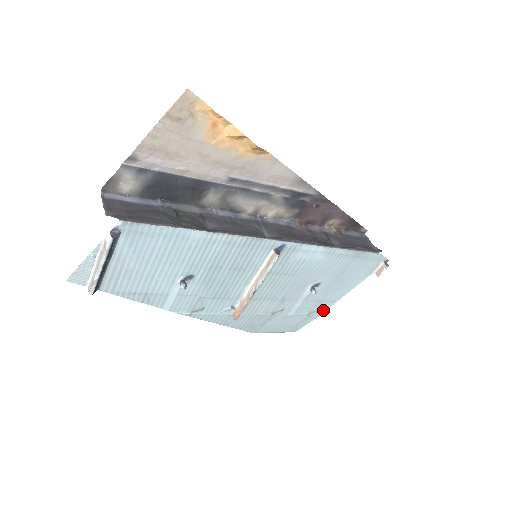
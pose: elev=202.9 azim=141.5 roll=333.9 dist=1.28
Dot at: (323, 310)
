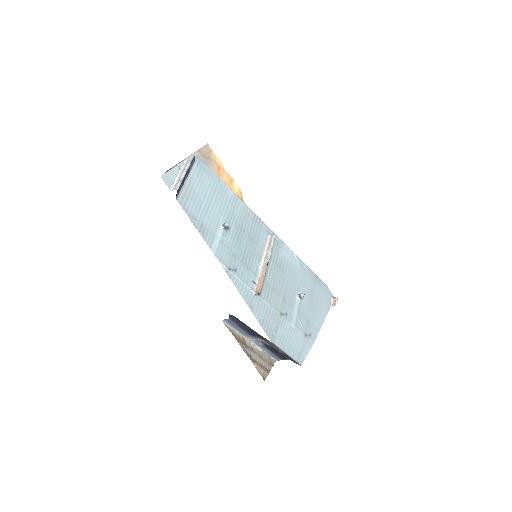
Dot at: (313, 338)
